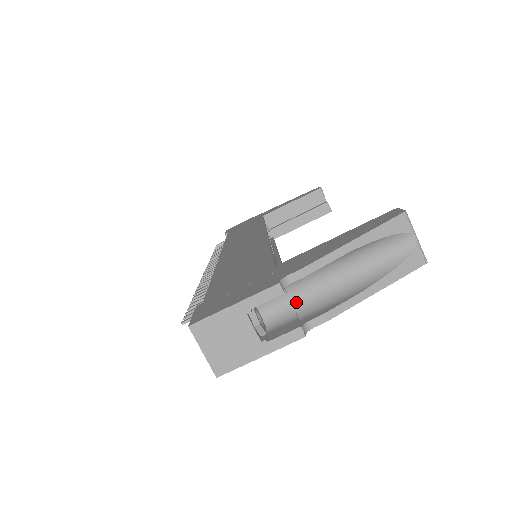
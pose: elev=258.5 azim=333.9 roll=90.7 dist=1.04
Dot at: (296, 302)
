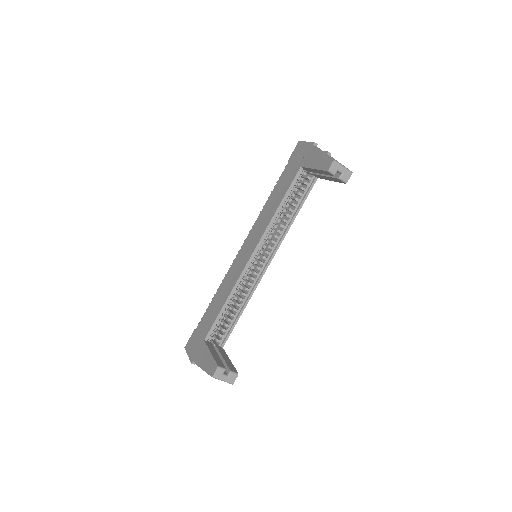
Dot at: occluded
